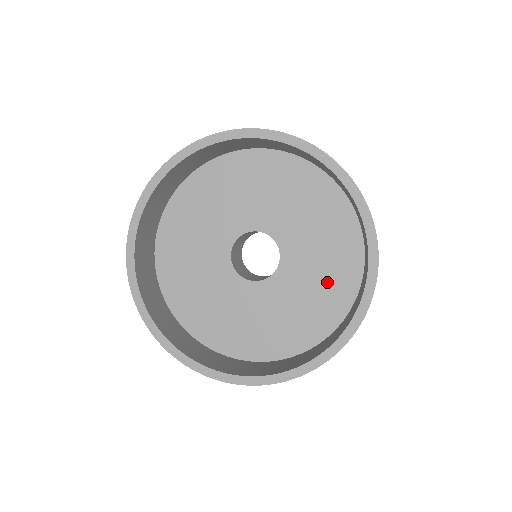
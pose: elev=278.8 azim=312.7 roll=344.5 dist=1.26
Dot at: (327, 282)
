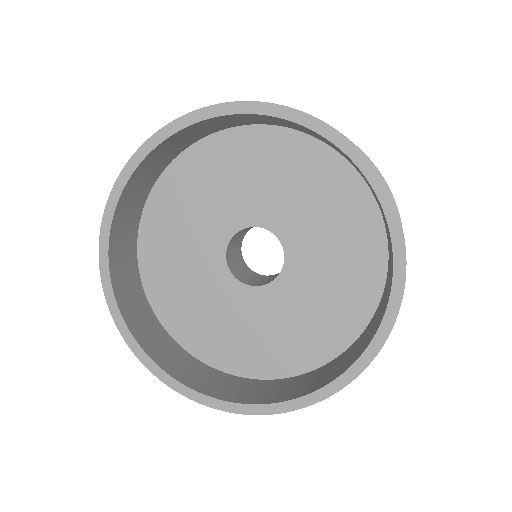
Dot at: (346, 273)
